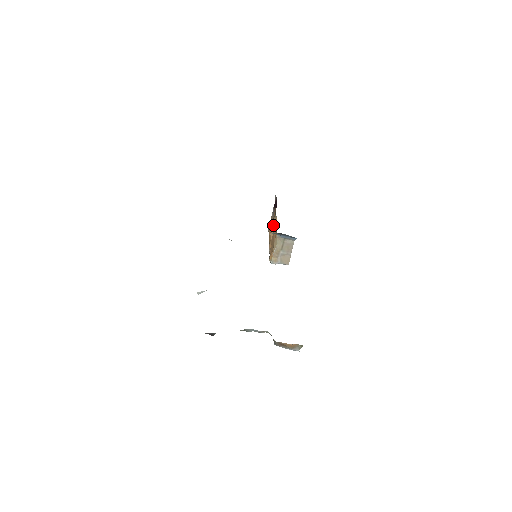
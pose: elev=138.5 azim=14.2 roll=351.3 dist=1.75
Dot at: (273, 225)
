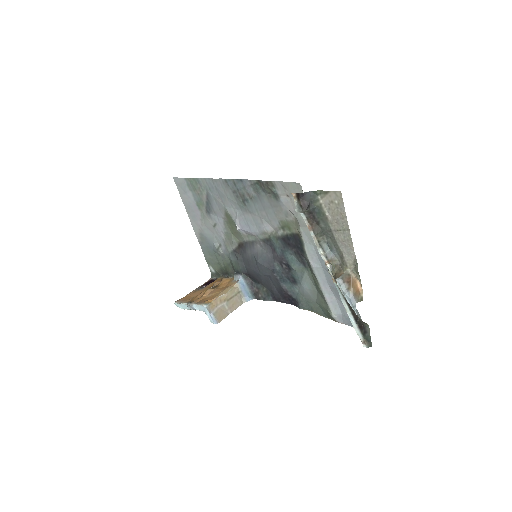
Dot at: (212, 287)
